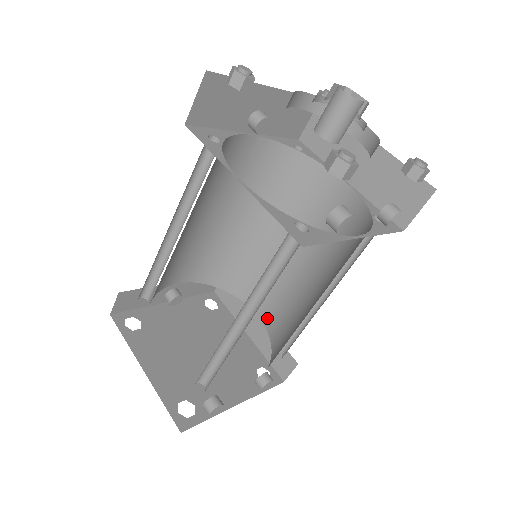
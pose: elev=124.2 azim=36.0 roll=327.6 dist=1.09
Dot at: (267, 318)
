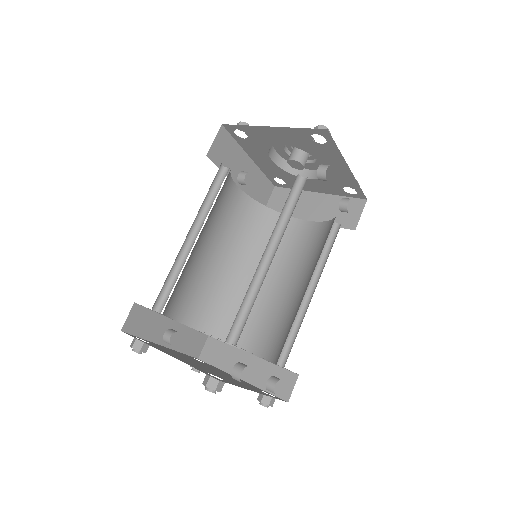
Dot at: (260, 348)
